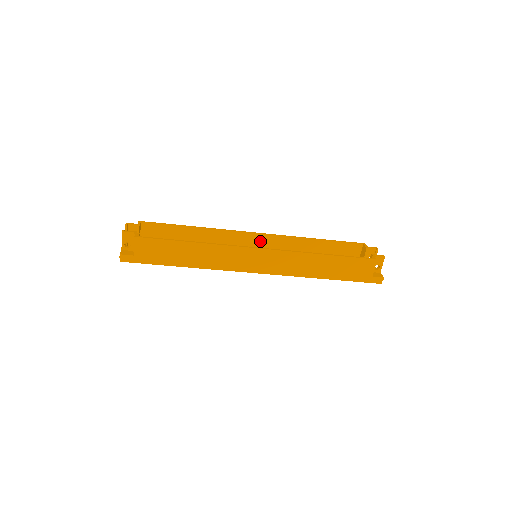
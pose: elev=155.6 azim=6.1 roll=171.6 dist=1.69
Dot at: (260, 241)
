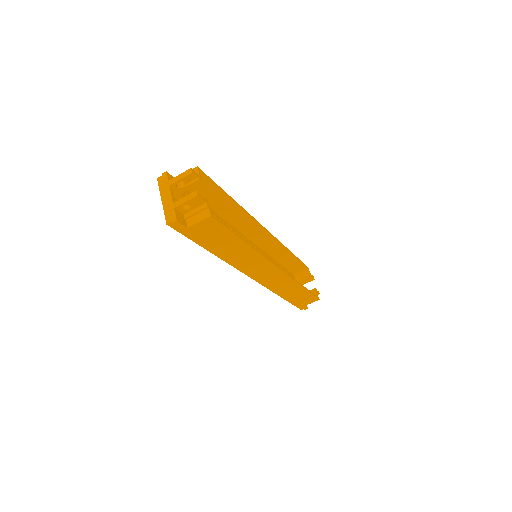
Dot at: (261, 236)
